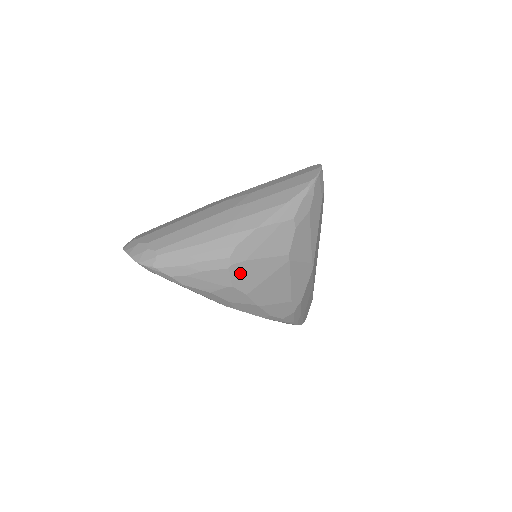
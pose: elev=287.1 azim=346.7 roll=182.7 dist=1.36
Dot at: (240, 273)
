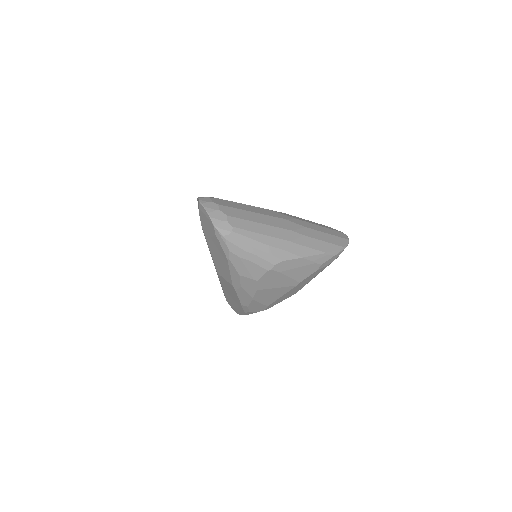
Dot at: (269, 277)
